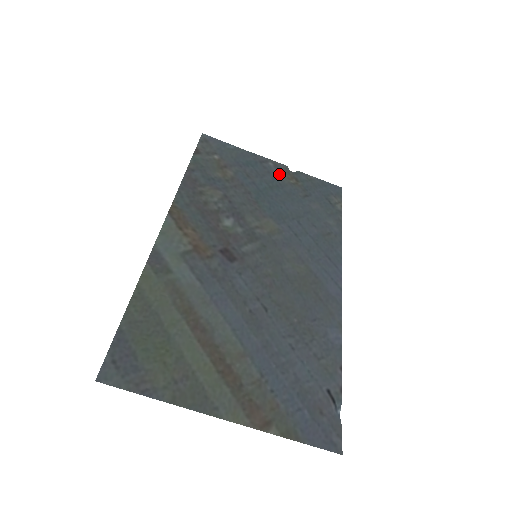
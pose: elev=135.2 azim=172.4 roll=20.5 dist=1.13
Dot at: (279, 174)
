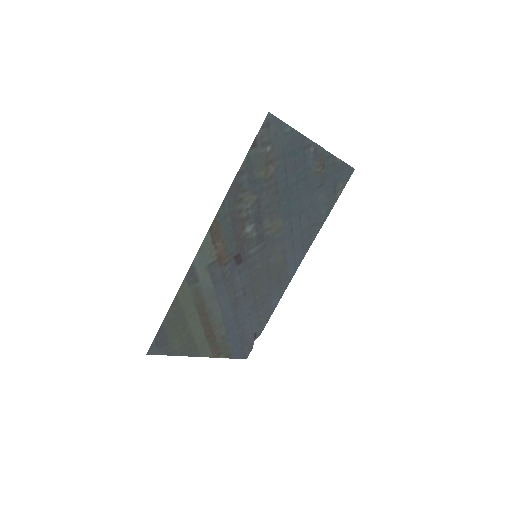
Dot at: (312, 162)
